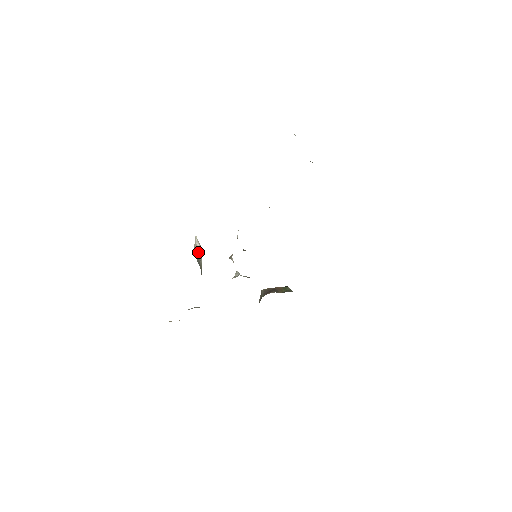
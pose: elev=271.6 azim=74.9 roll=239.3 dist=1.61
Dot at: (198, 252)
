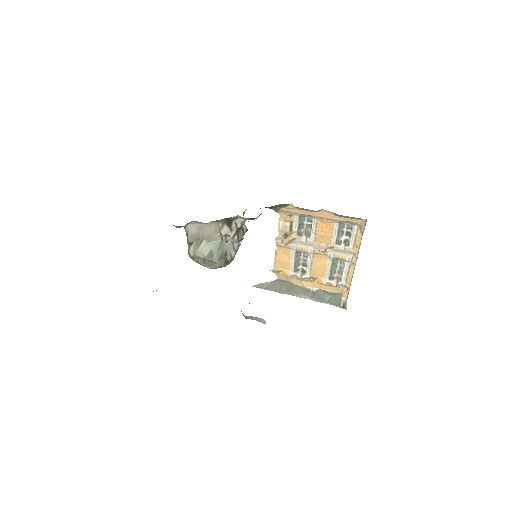
Dot at: occluded
